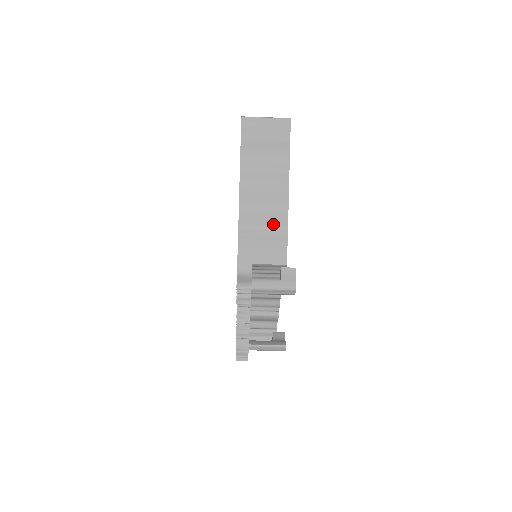
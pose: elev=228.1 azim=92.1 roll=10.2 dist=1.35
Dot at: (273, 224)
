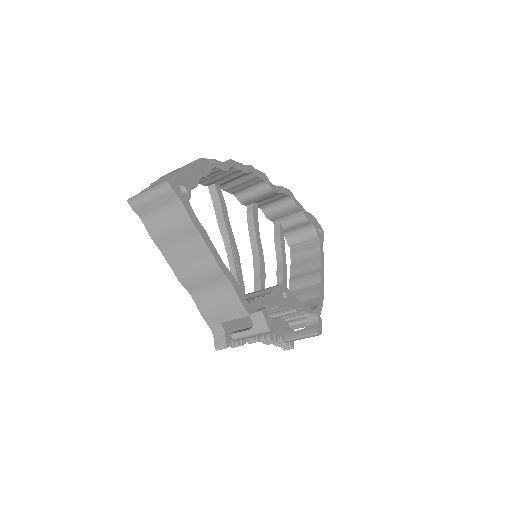
Dot at: (217, 284)
